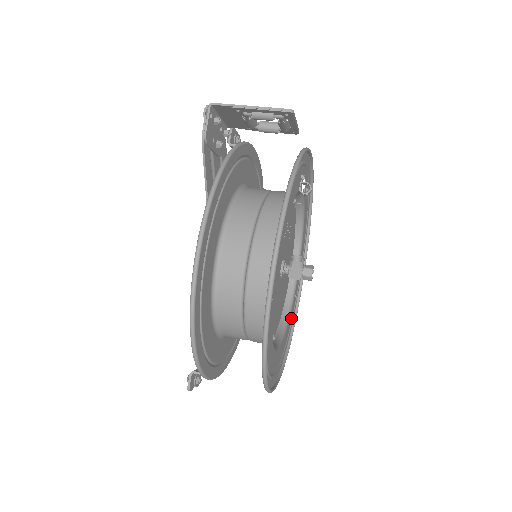
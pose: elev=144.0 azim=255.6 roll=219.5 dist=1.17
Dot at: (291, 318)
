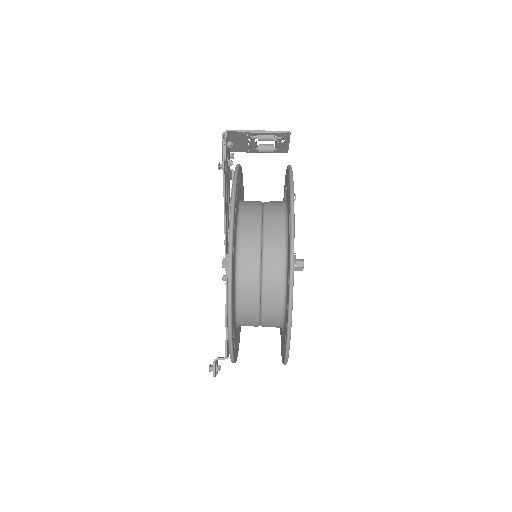
Dot at: occluded
